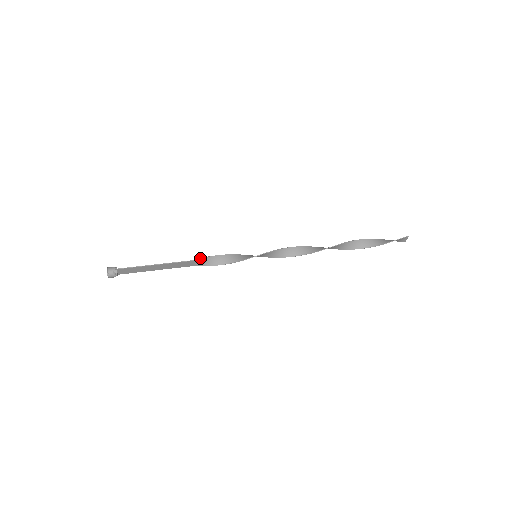
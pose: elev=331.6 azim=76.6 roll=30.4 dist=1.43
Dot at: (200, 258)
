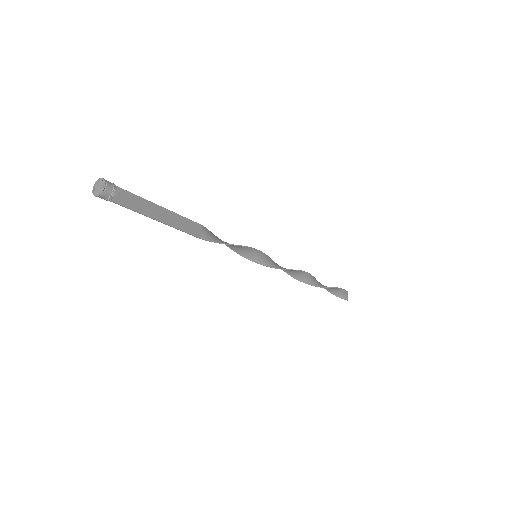
Dot at: (206, 229)
